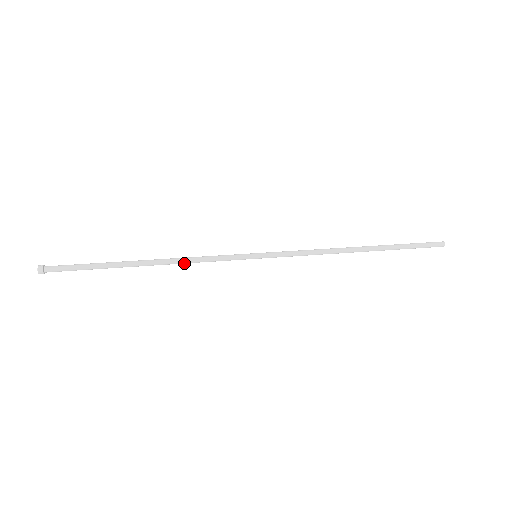
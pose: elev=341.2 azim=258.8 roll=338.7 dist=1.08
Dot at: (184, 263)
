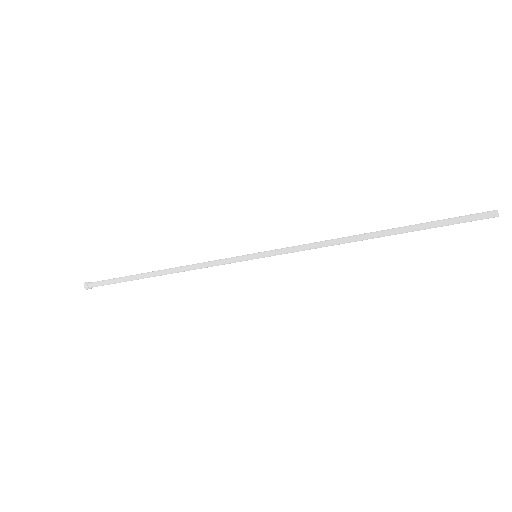
Dot at: occluded
